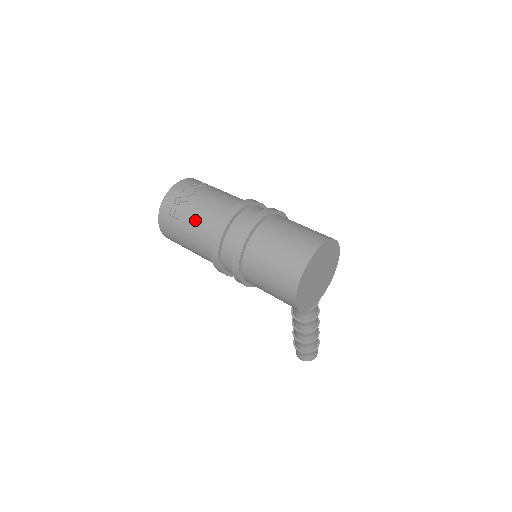
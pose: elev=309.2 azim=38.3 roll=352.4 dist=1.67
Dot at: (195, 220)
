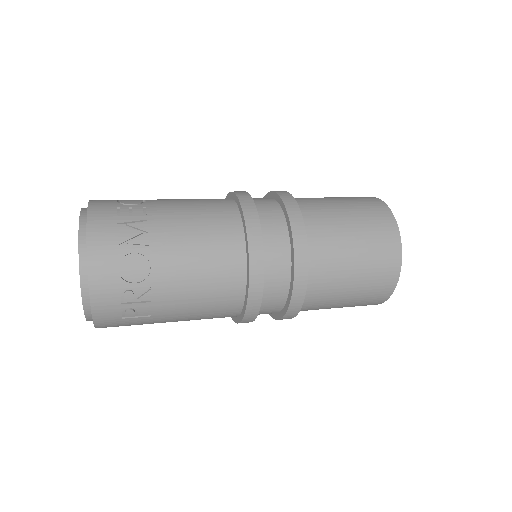
Dot at: (188, 306)
